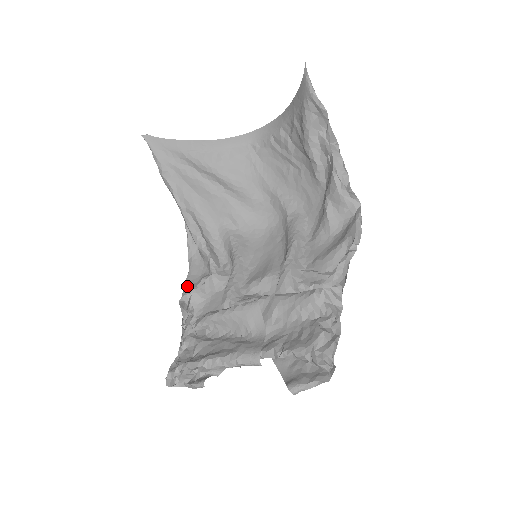
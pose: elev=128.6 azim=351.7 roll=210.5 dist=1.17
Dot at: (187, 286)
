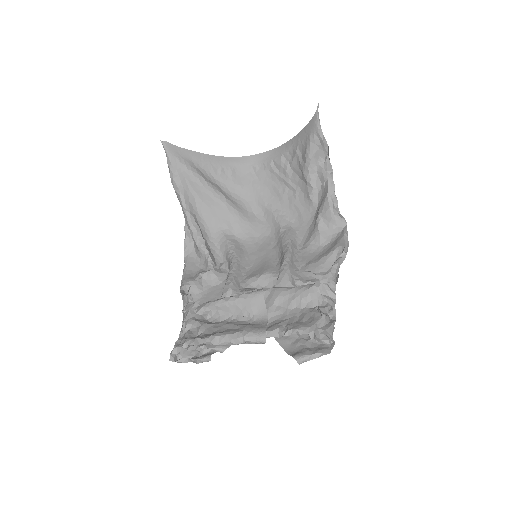
Dot at: (186, 278)
